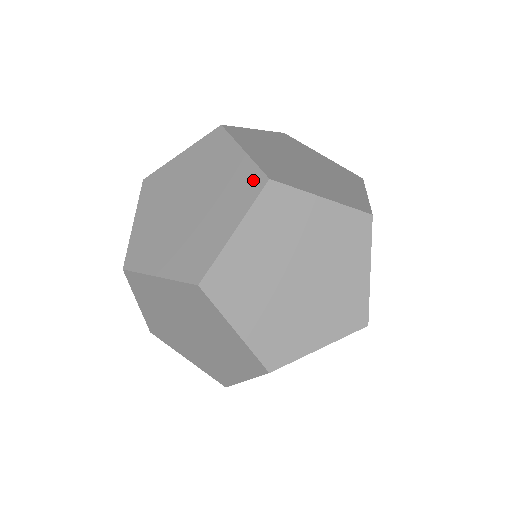
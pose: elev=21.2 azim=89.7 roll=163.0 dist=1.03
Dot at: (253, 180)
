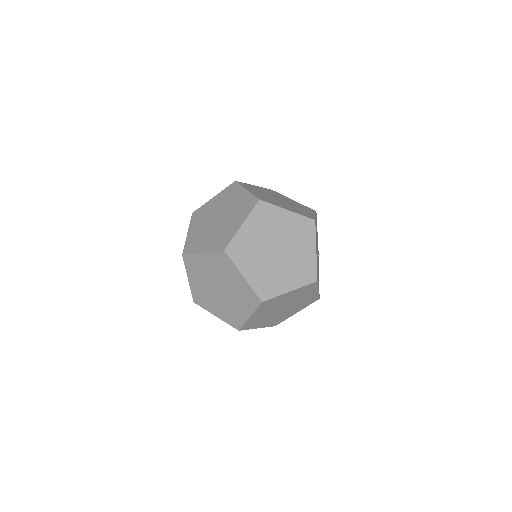
Dot at: (251, 201)
